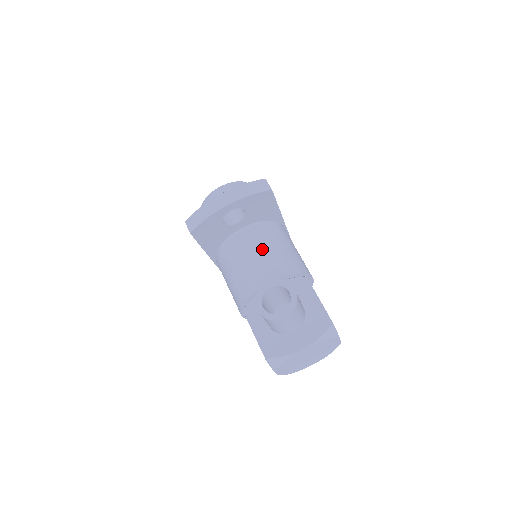
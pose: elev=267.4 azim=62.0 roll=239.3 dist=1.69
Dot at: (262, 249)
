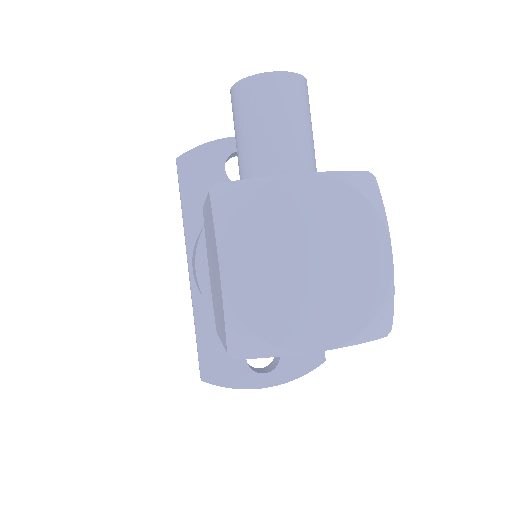
Dot at: occluded
